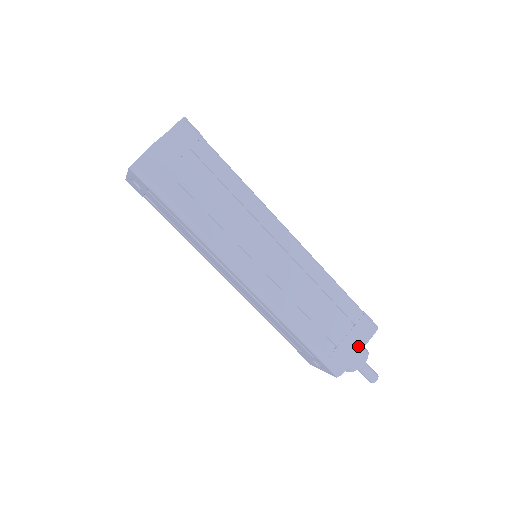
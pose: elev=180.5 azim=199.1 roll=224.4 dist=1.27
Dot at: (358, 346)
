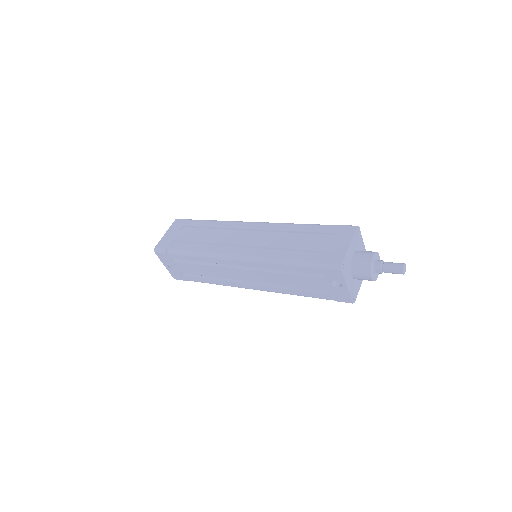
Dot at: (345, 242)
